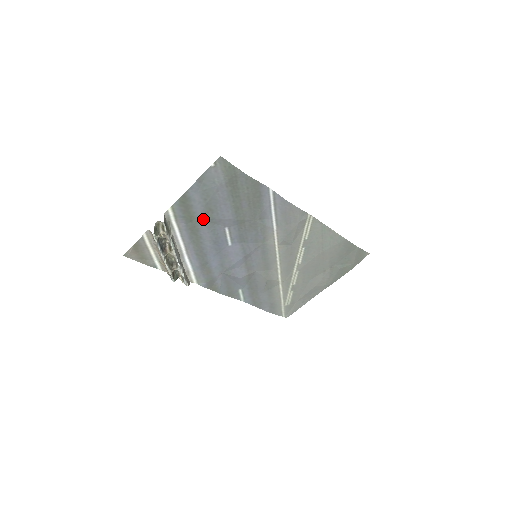
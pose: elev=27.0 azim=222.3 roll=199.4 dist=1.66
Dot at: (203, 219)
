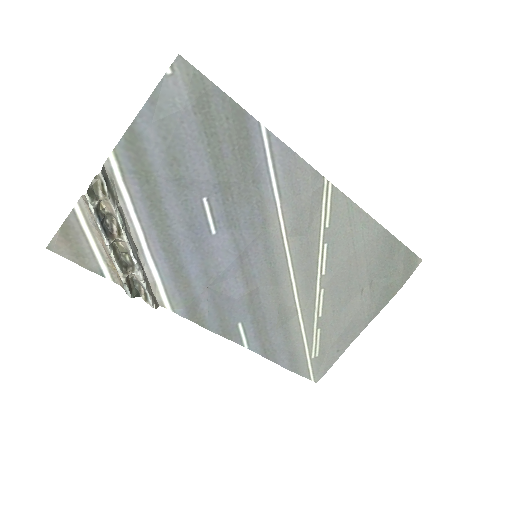
Dot at: (166, 178)
